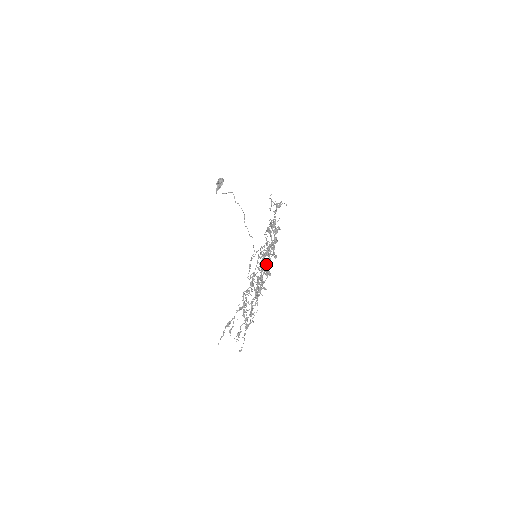
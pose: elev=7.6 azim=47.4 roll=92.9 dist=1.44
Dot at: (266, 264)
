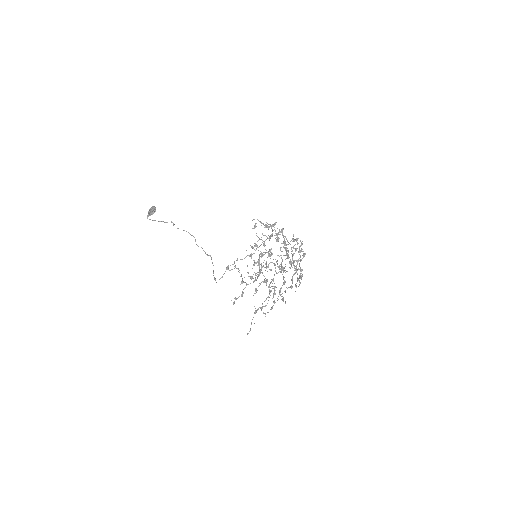
Dot at: (300, 250)
